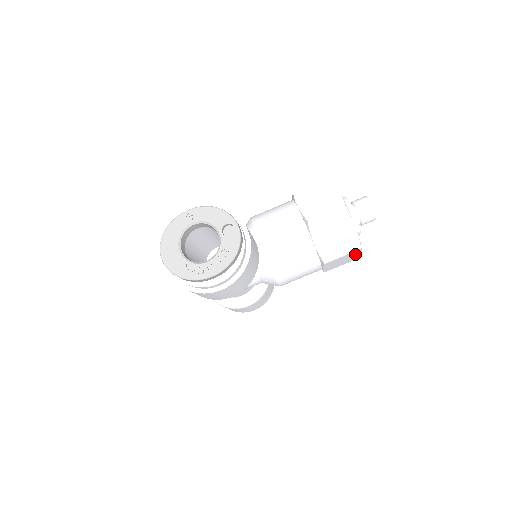
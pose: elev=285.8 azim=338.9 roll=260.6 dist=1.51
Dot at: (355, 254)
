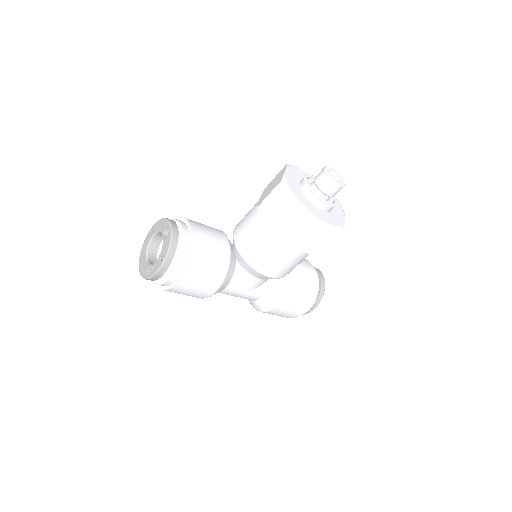
Dot at: (319, 227)
